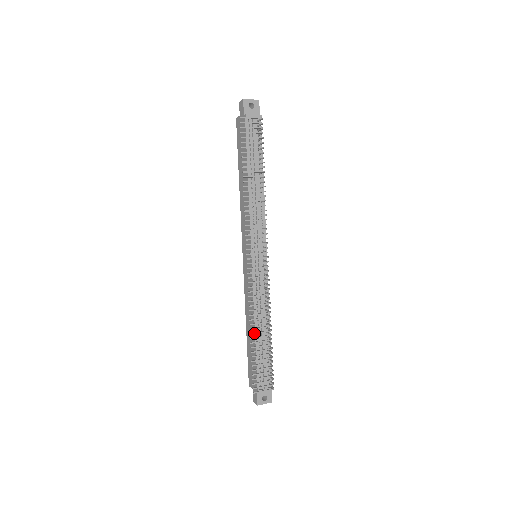
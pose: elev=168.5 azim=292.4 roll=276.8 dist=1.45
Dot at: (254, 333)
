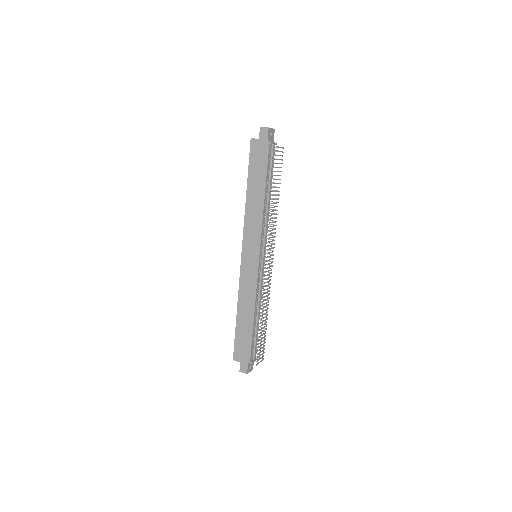
Dot at: occluded
